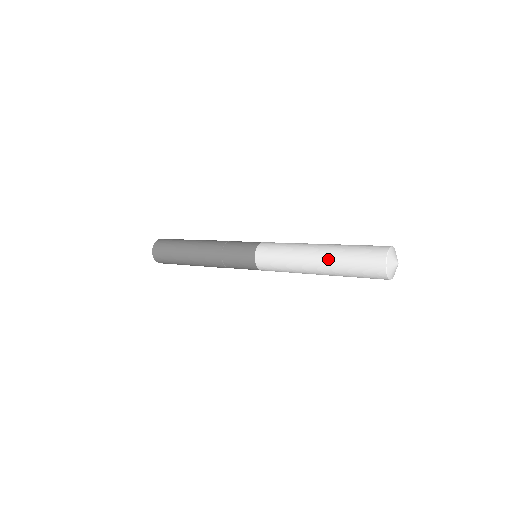
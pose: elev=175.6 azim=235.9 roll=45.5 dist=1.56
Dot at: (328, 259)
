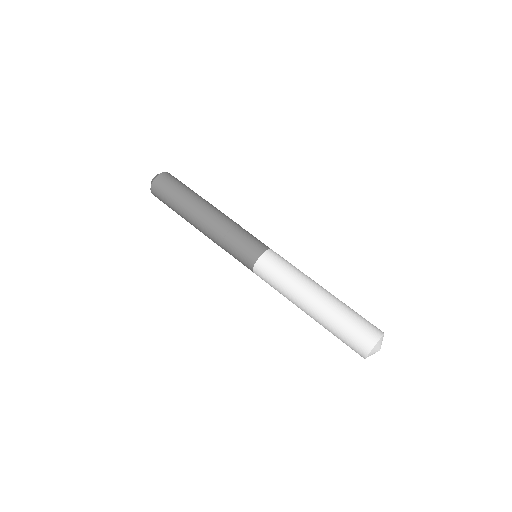
Dot at: (323, 312)
